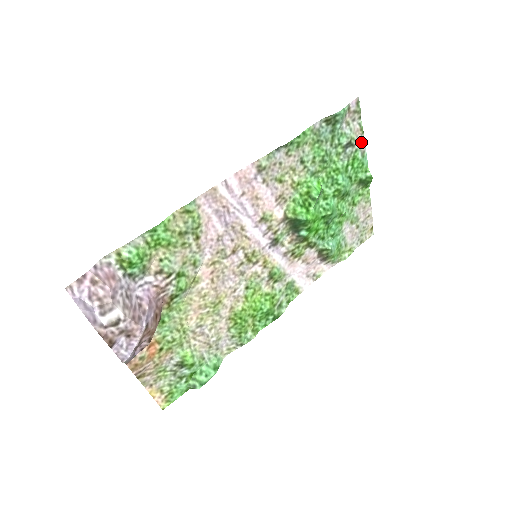
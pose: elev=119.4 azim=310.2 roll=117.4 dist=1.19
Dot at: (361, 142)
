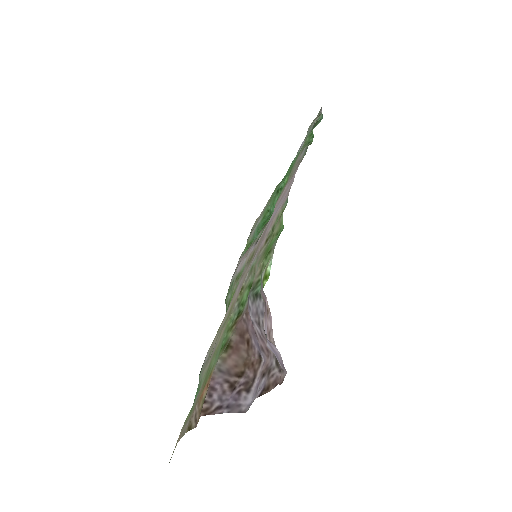
Dot at: (302, 145)
